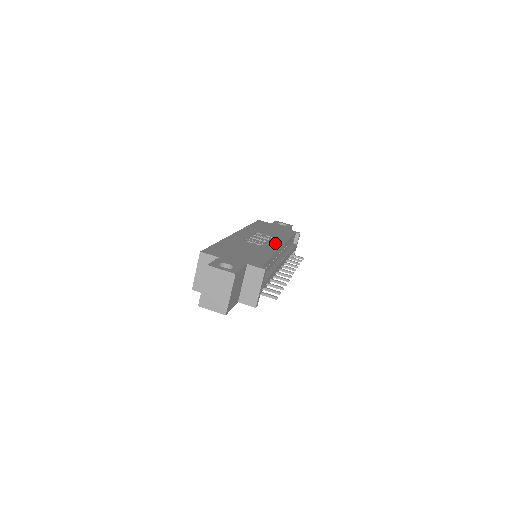
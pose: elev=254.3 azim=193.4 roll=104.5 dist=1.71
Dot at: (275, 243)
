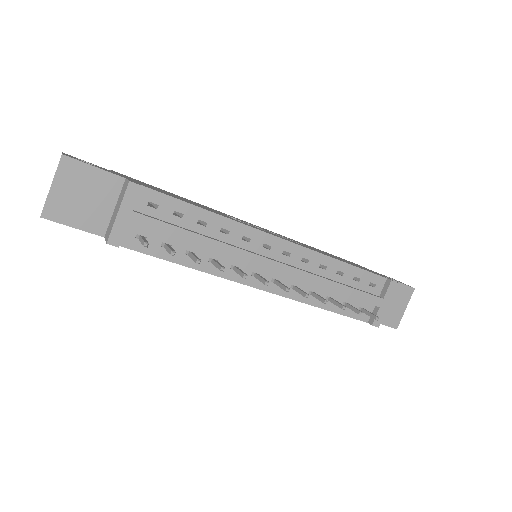
Dot at: occluded
